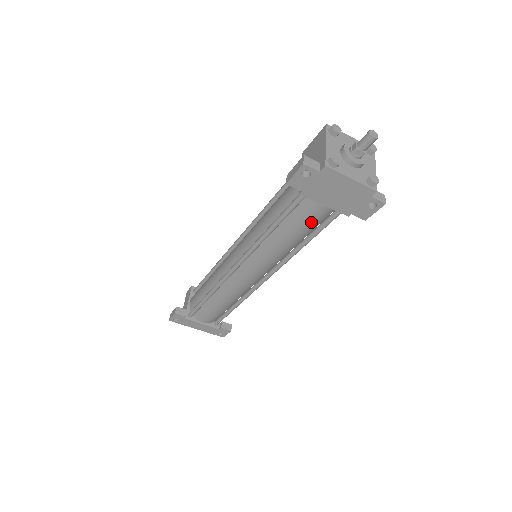
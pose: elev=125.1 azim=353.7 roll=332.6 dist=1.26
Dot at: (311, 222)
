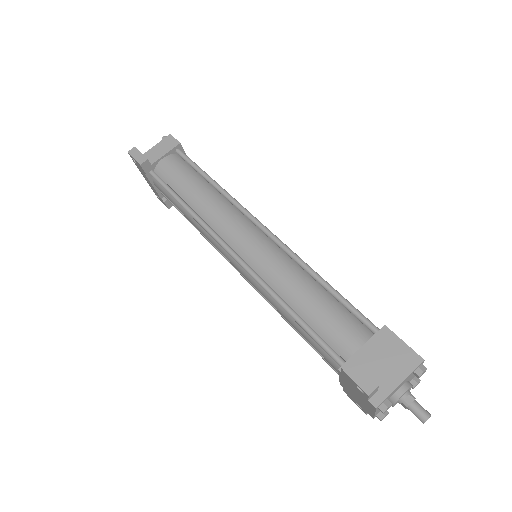
Dot at: (318, 351)
